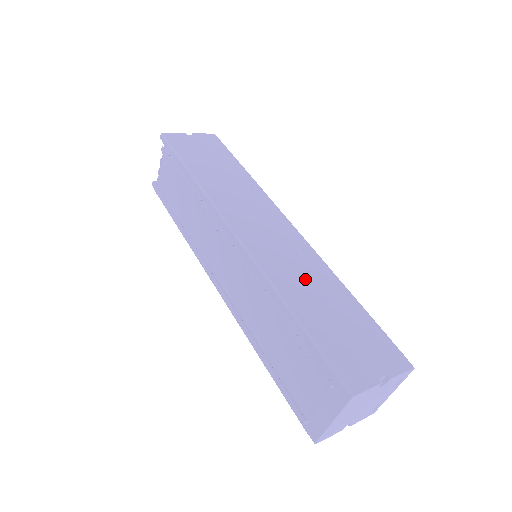
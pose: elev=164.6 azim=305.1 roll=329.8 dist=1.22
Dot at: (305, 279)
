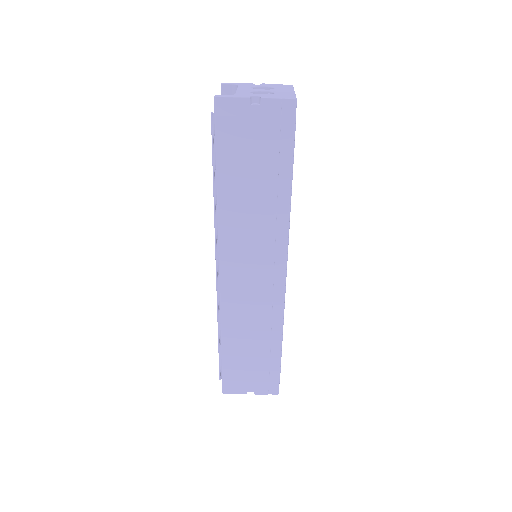
Dot at: (251, 327)
